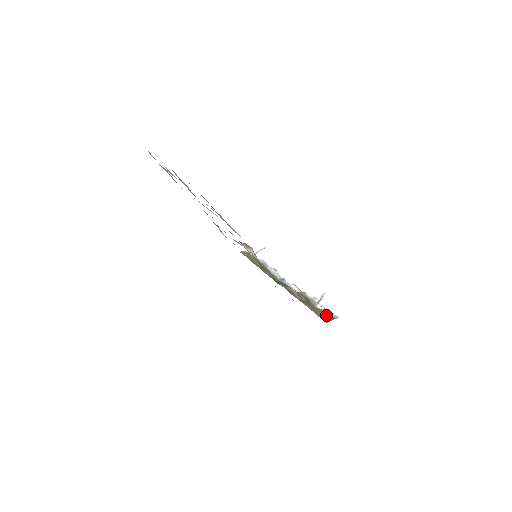
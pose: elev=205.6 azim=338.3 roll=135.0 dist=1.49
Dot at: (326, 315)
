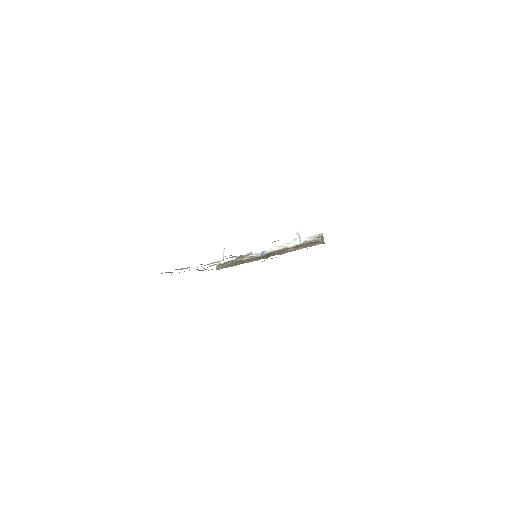
Dot at: occluded
